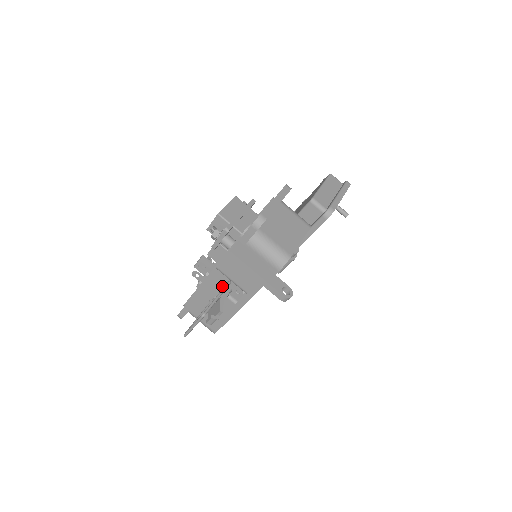
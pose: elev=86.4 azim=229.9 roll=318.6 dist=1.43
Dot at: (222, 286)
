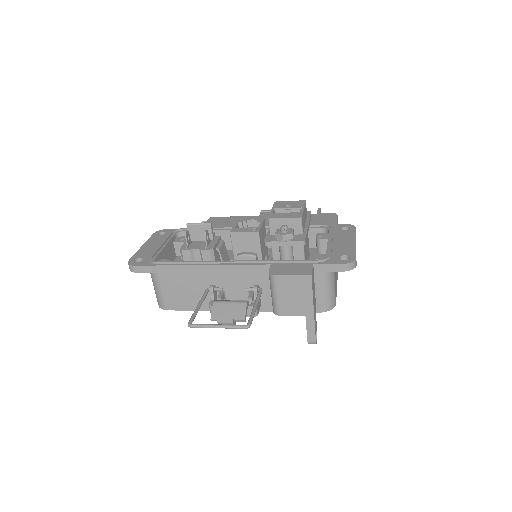
Dot at: (237, 282)
